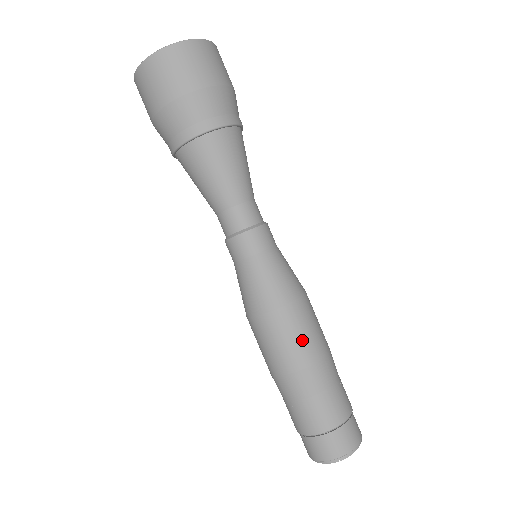
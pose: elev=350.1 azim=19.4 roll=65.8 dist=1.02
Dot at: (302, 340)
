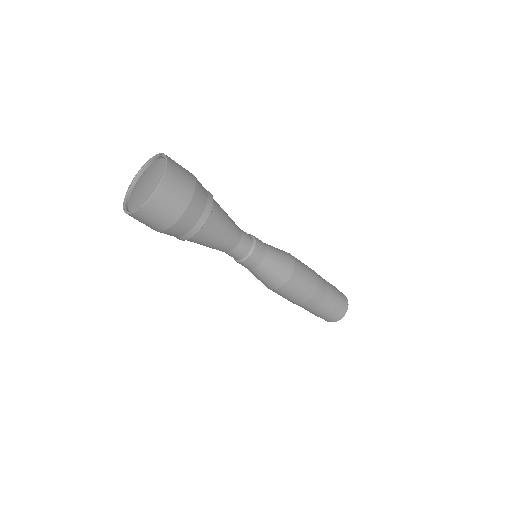
Dot at: (298, 294)
